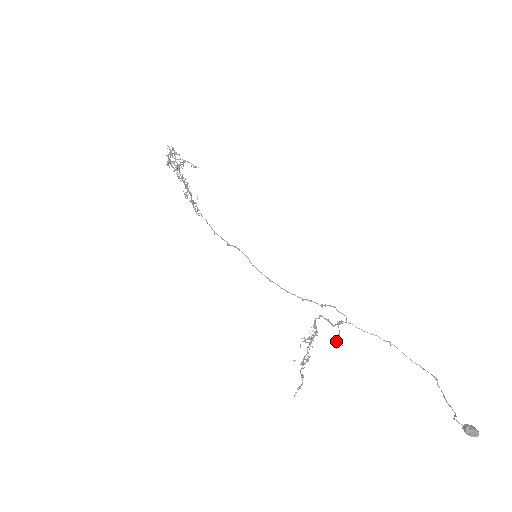
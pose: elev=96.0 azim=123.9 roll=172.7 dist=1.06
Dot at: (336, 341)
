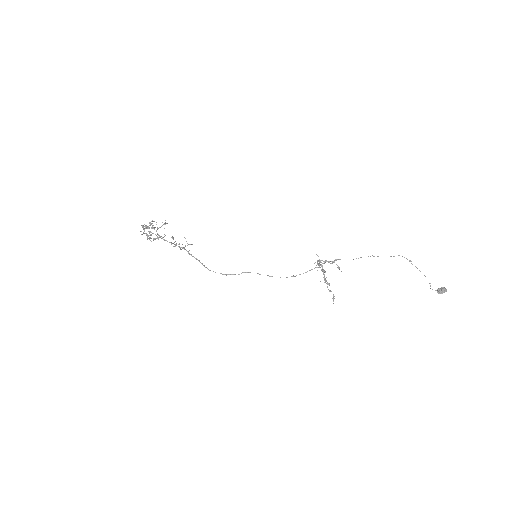
Dot at: occluded
